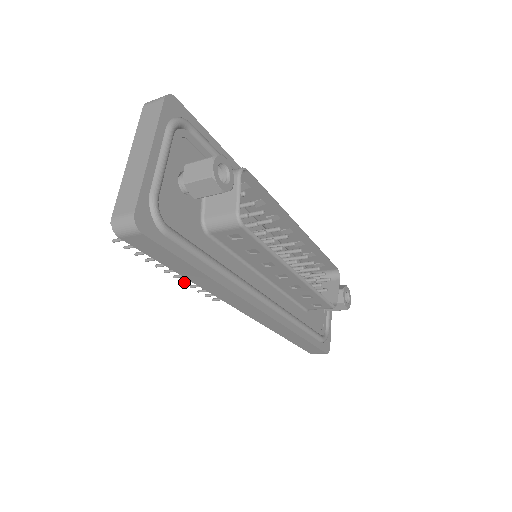
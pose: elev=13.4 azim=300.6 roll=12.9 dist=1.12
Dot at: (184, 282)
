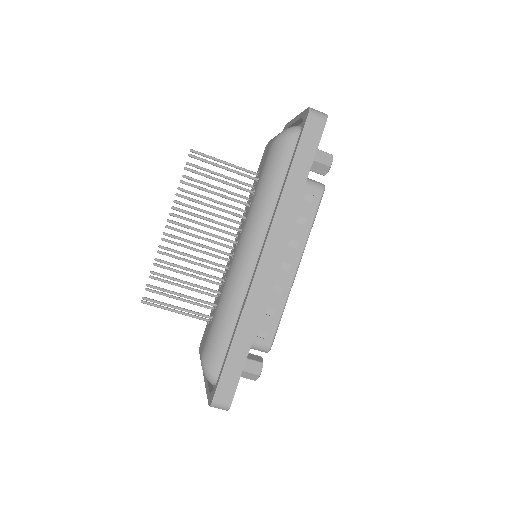
Dot at: (163, 246)
